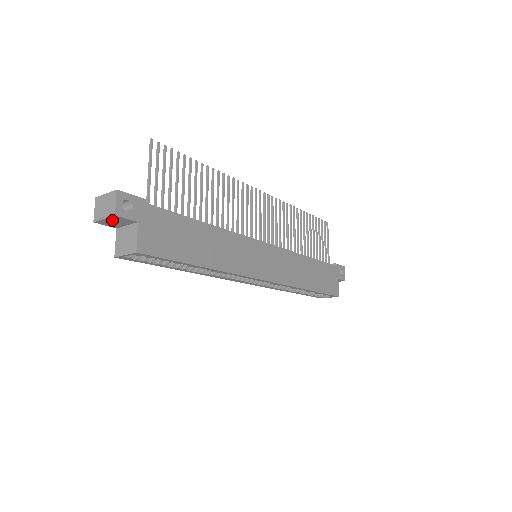
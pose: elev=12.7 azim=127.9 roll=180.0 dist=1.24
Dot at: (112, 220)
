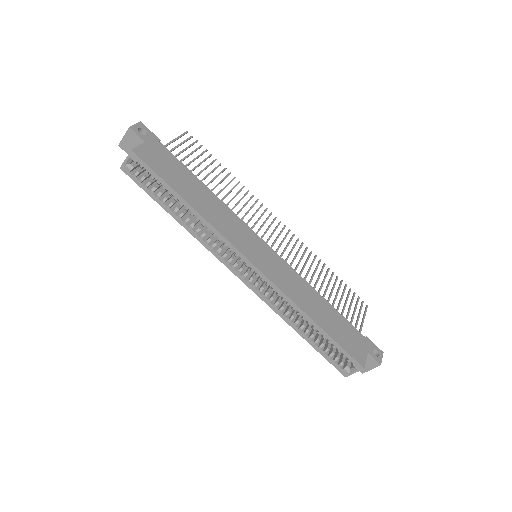
Dot at: (129, 139)
